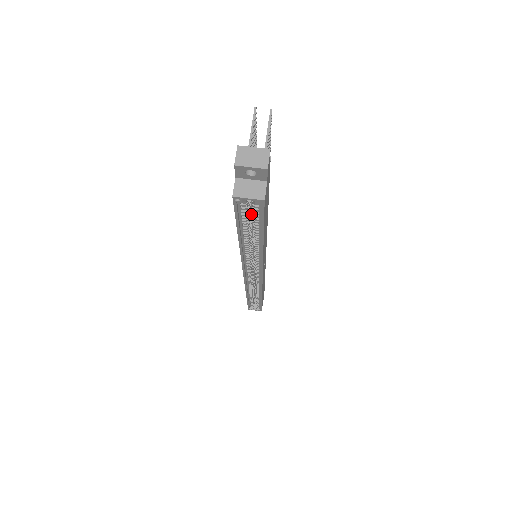
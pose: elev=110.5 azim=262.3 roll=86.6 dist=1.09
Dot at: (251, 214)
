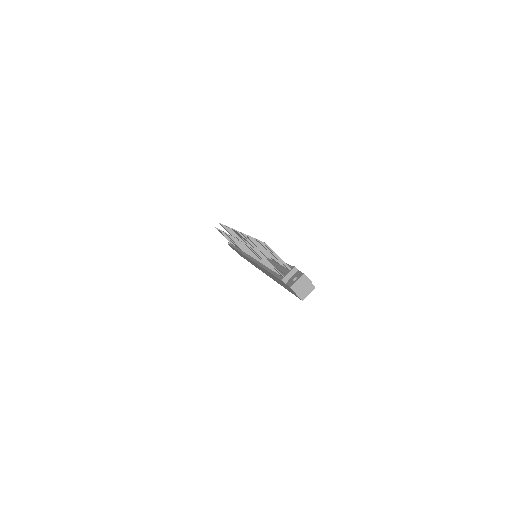
Dot at: occluded
